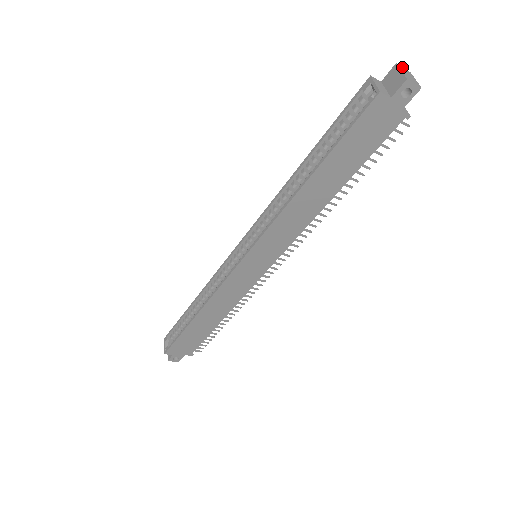
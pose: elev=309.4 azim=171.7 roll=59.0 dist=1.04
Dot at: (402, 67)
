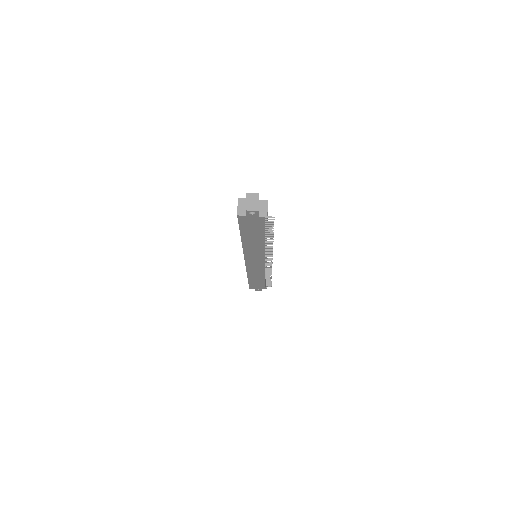
Dot at: (251, 193)
